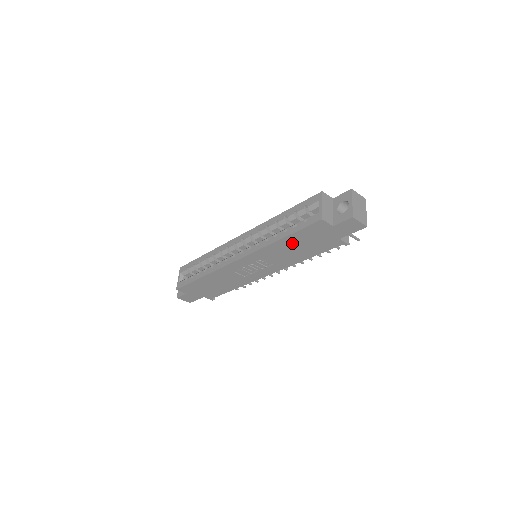
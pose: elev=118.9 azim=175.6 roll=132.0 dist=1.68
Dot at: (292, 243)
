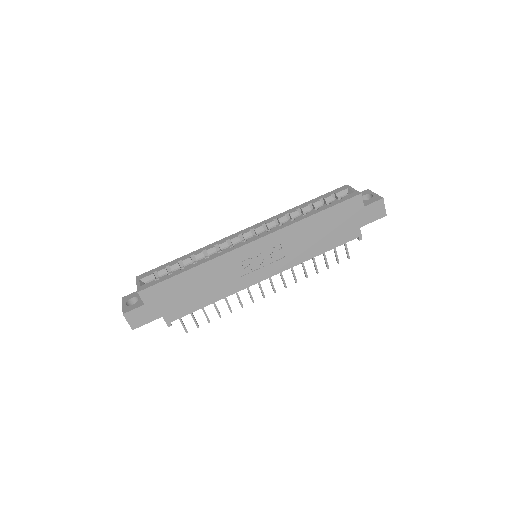
Dot at: (320, 224)
